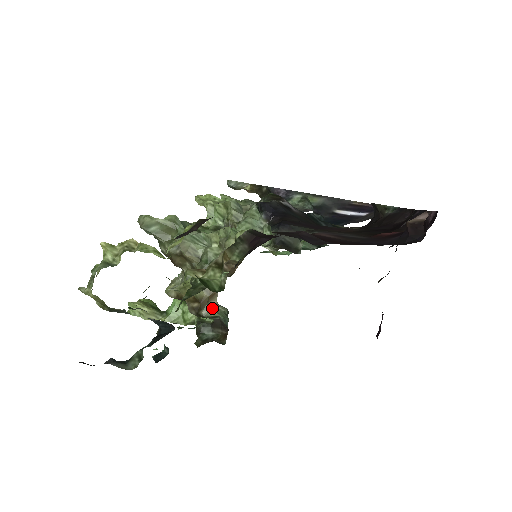
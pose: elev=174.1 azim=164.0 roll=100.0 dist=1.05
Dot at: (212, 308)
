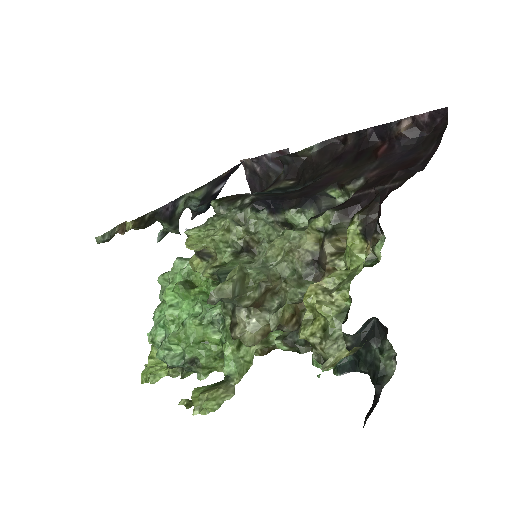
Dot at: occluded
